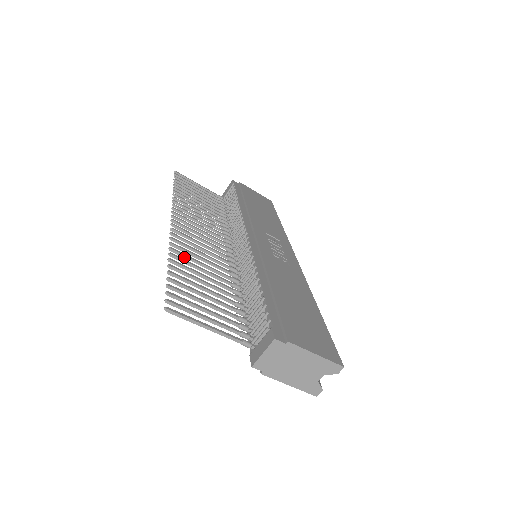
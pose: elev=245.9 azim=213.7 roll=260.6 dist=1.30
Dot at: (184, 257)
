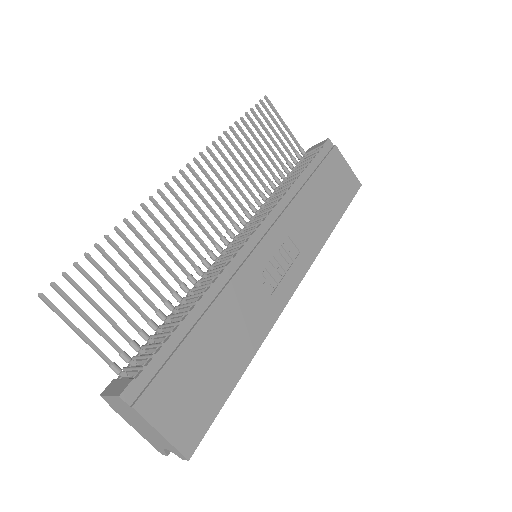
Dot at: (145, 228)
